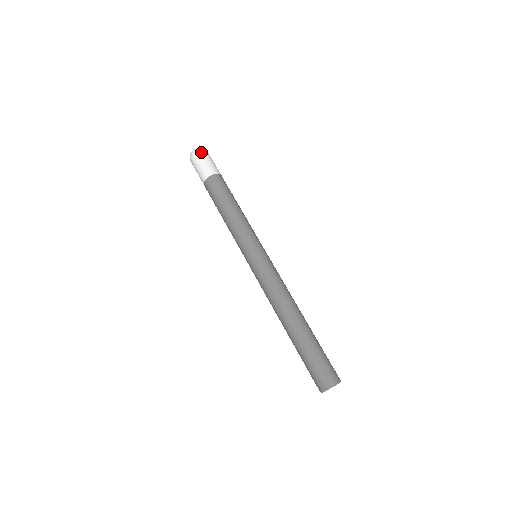
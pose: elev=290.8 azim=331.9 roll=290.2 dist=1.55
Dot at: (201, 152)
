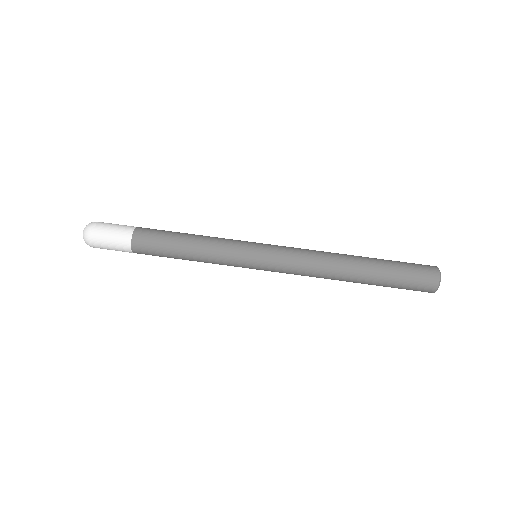
Dot at: (92, 237)
